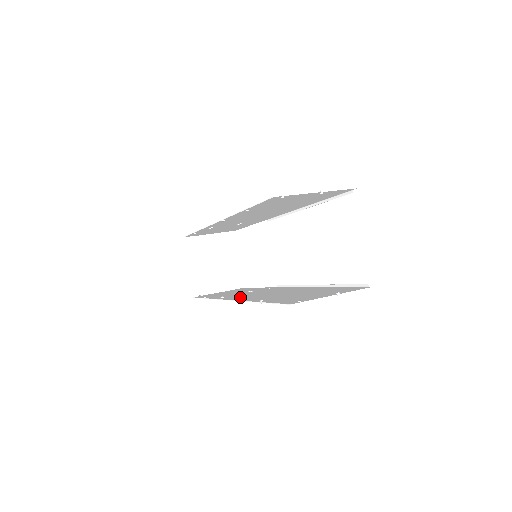
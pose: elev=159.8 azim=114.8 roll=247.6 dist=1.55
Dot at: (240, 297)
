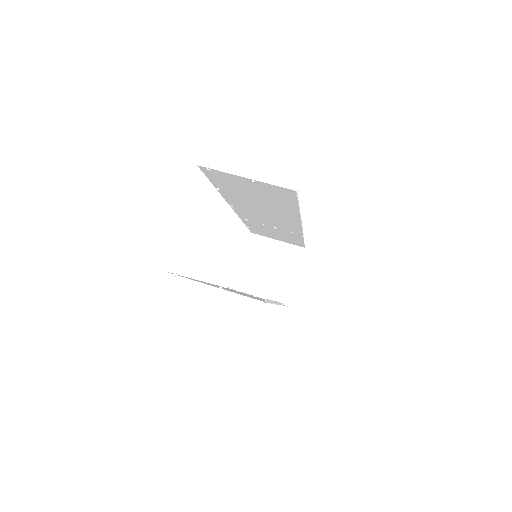
Dot at: occluded
